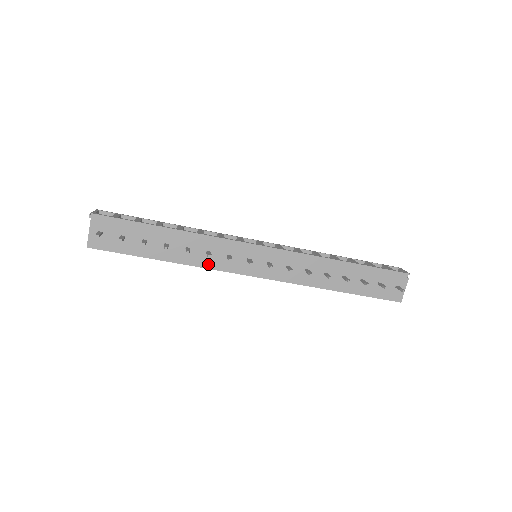
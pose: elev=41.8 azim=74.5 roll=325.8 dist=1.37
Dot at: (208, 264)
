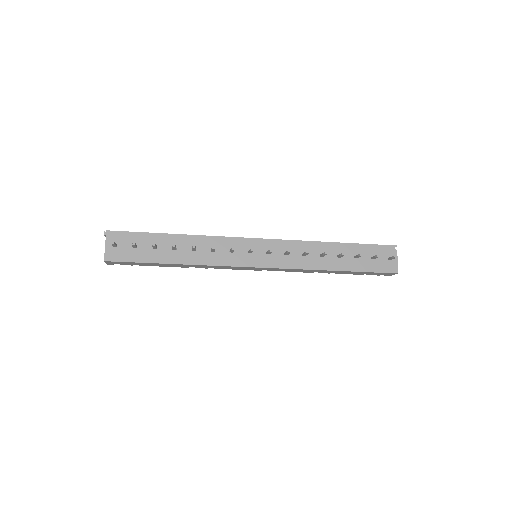
Dot at: (214, 261)
